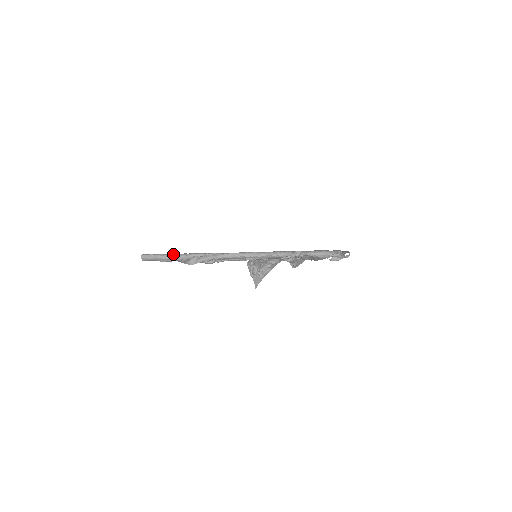
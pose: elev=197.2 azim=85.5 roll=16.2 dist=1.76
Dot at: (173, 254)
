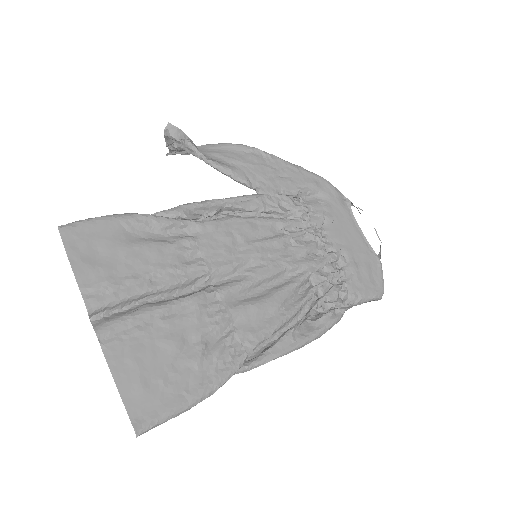
Dot at: (191, 406)
